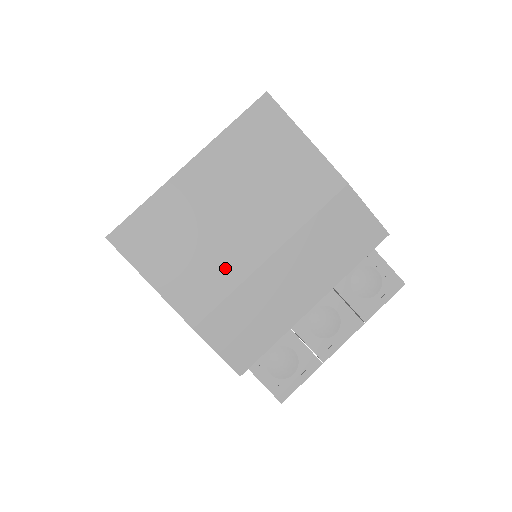
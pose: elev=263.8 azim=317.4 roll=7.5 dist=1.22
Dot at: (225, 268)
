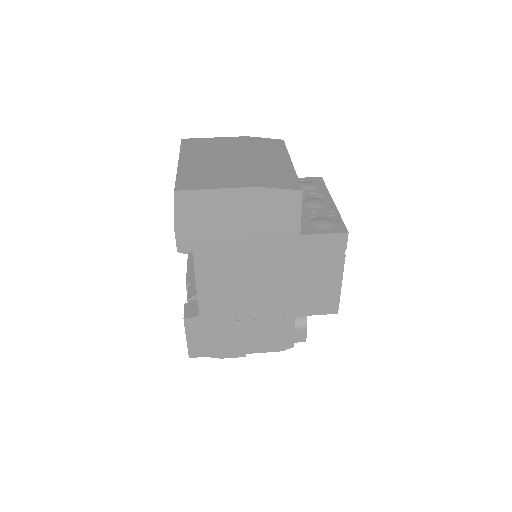
Dot at: (240, 170)
